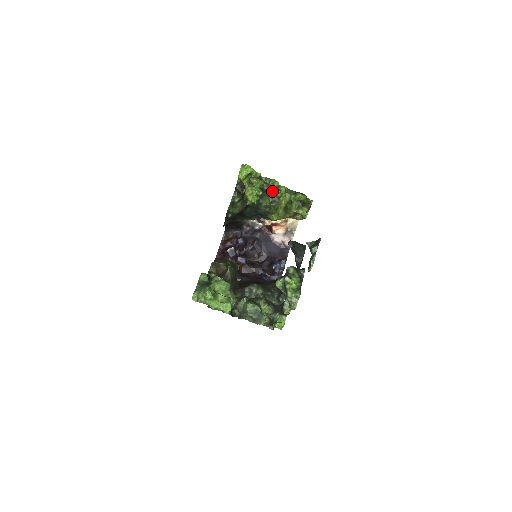
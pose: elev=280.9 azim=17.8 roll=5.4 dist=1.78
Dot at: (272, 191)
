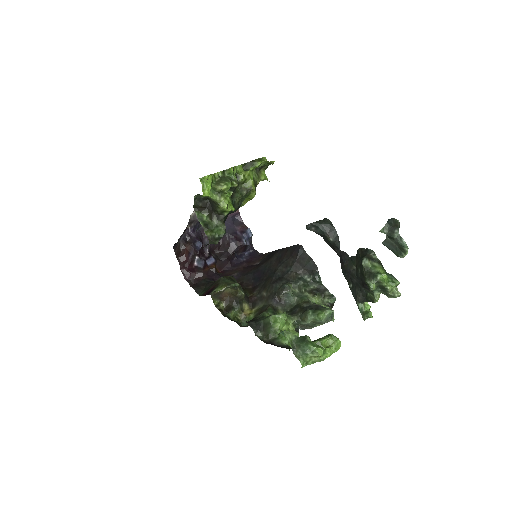
Dot at: occluded
